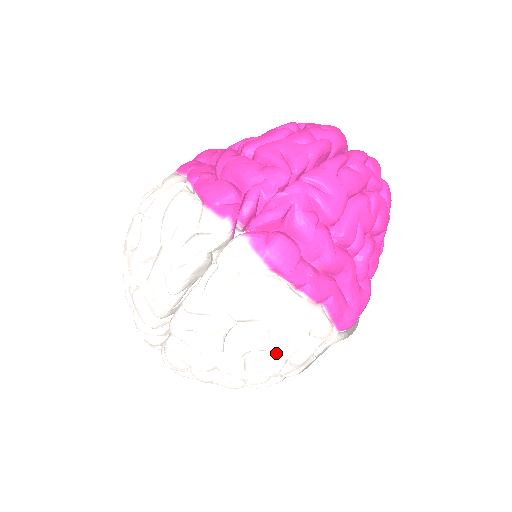
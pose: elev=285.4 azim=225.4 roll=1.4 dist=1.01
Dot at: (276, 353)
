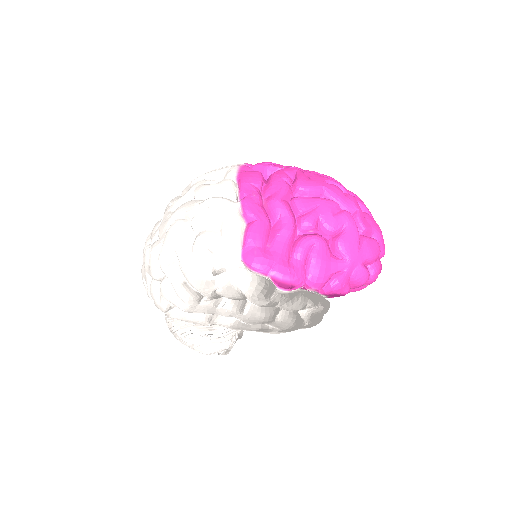
Dot at: occluded
